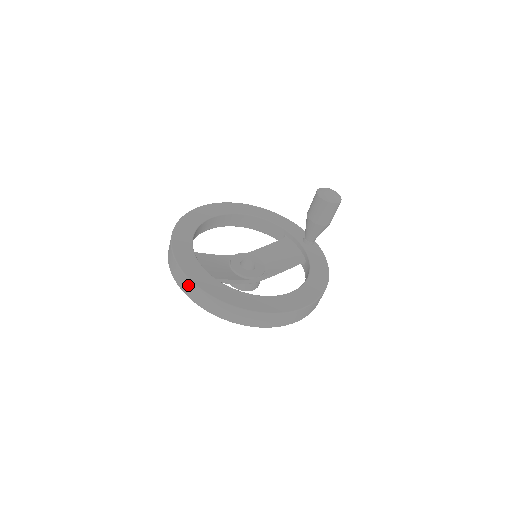
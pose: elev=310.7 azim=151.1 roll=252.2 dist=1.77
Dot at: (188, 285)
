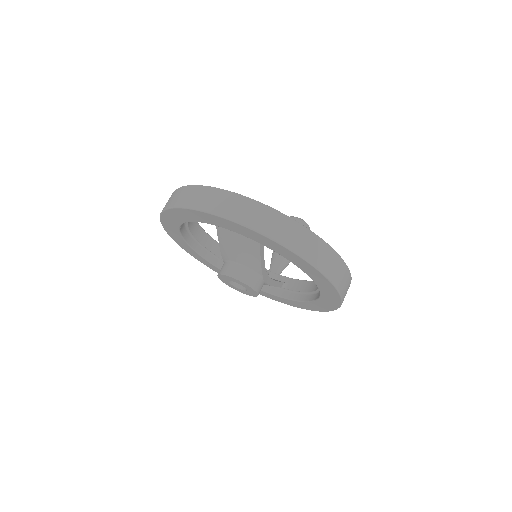
Dot at: (260, 212)
